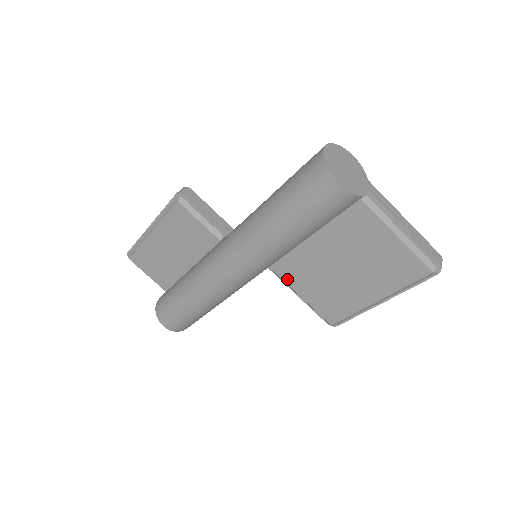
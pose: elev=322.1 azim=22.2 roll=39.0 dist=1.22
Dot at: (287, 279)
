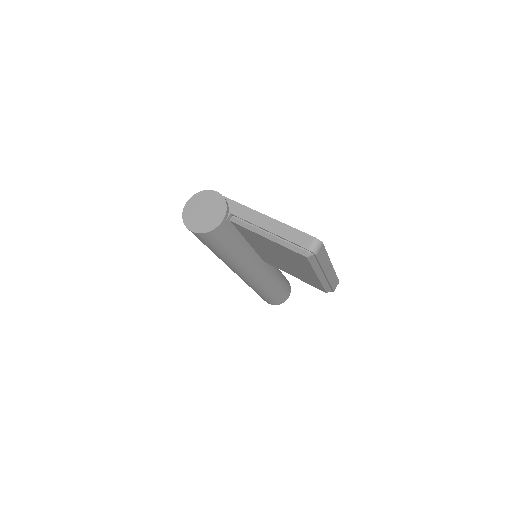
Dot at: (278, 268)
